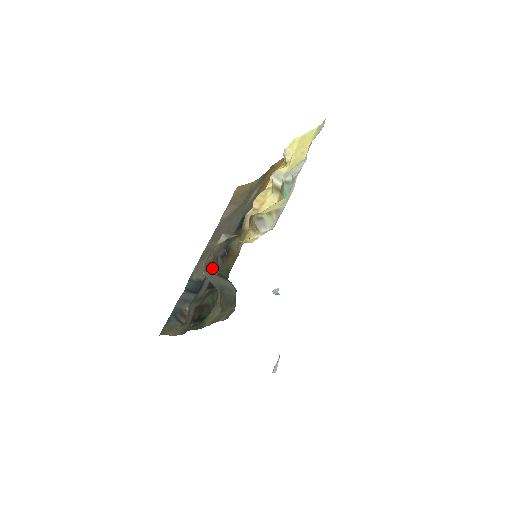
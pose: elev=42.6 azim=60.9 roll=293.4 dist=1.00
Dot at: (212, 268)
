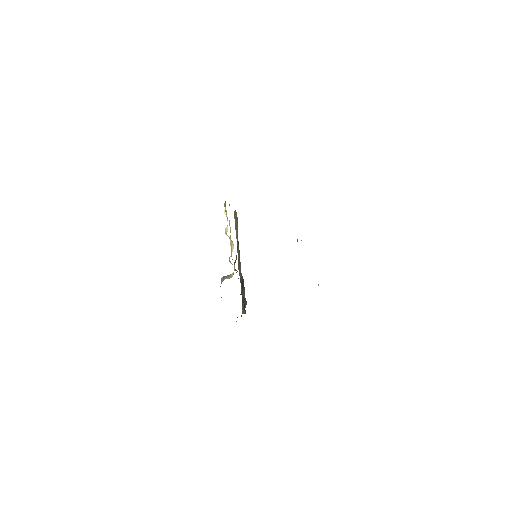
Dot at: occluded
